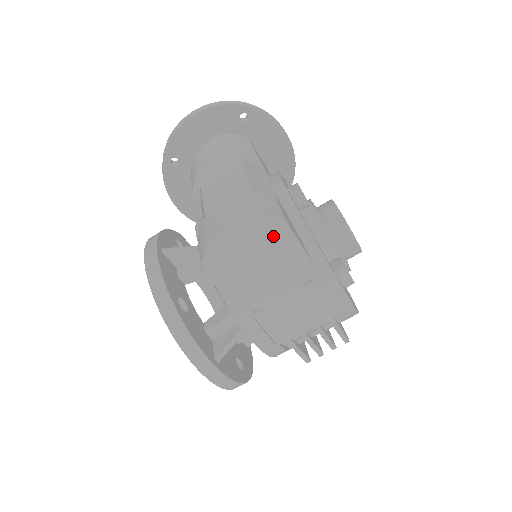
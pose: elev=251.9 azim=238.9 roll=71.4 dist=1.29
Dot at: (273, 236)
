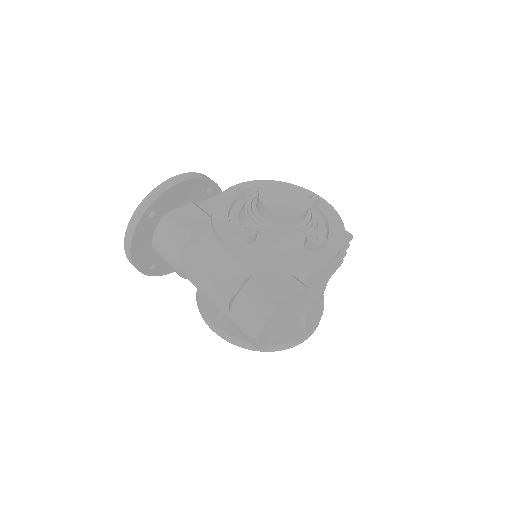
Dot at: (278, 314)
